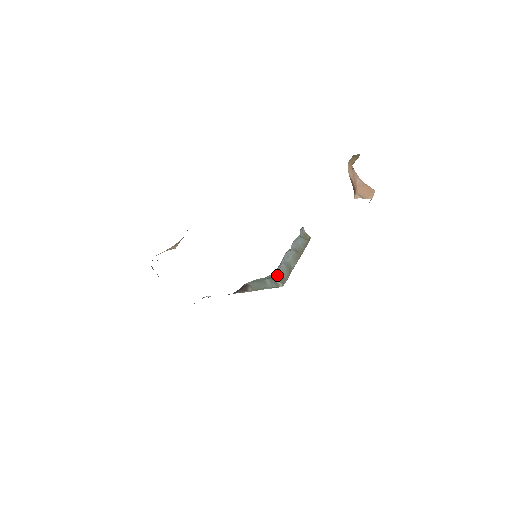
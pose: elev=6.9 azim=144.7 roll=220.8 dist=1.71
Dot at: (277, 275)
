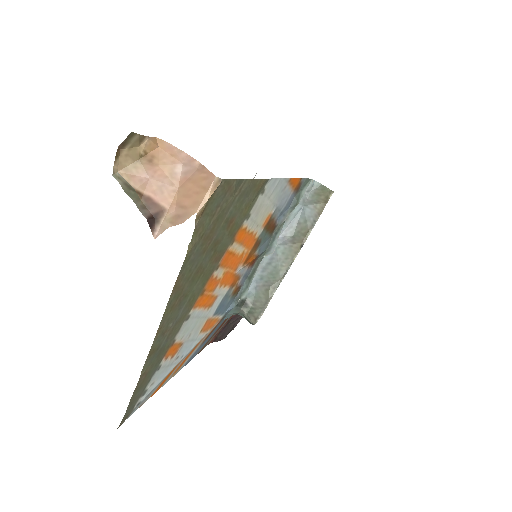
Dot at: (246, 307)
